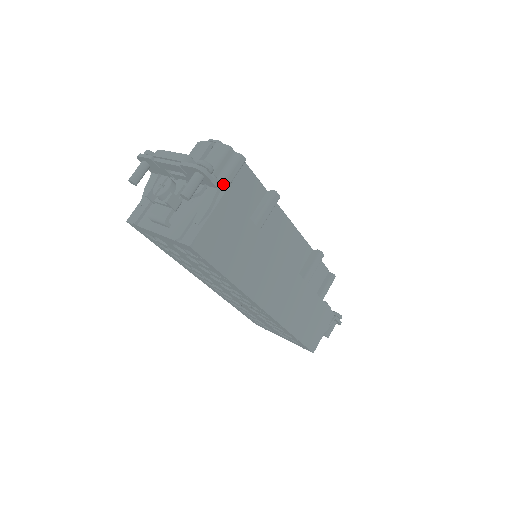
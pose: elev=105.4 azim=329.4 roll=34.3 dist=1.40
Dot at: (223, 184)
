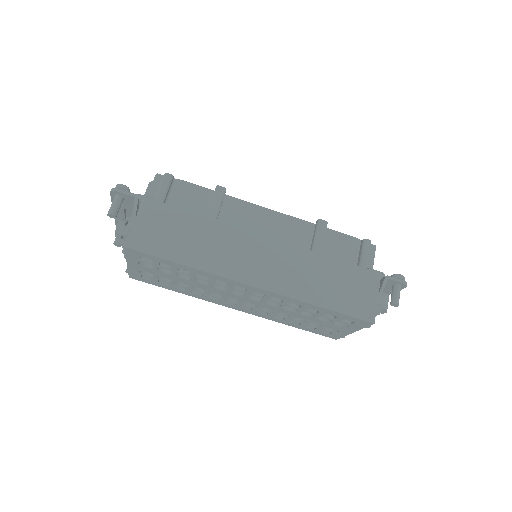
Dot at: (156, 199)
